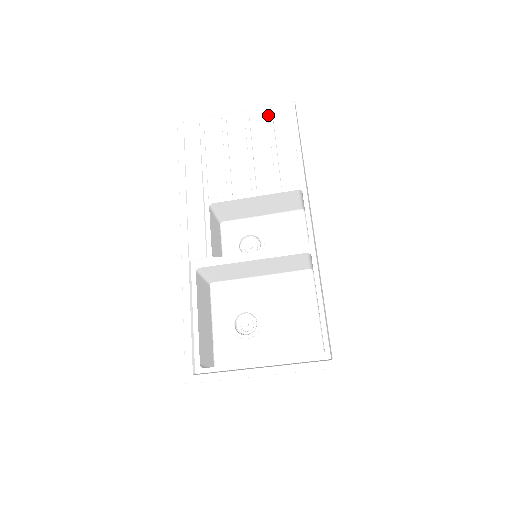
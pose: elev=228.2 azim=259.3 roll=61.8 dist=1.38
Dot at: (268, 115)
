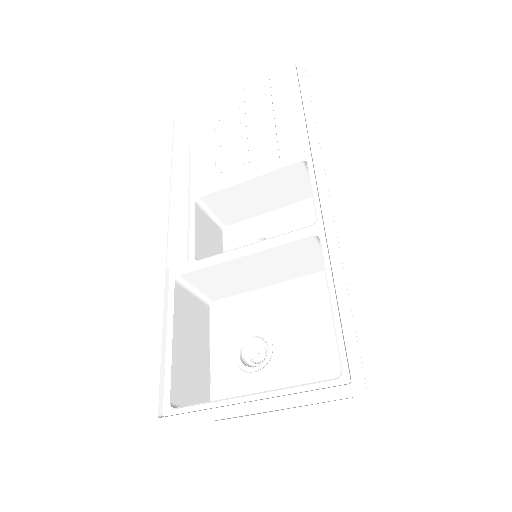
Dot at: (265, 88)
